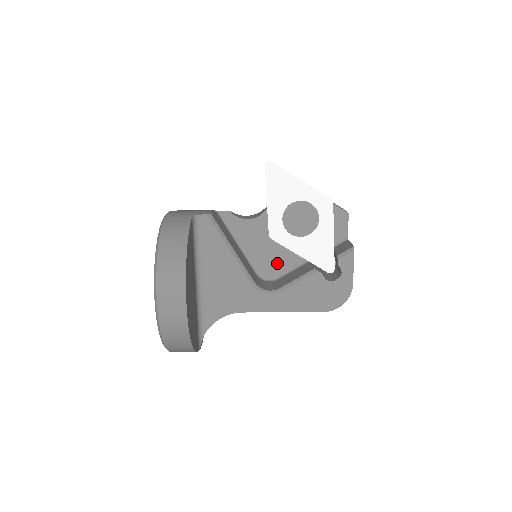
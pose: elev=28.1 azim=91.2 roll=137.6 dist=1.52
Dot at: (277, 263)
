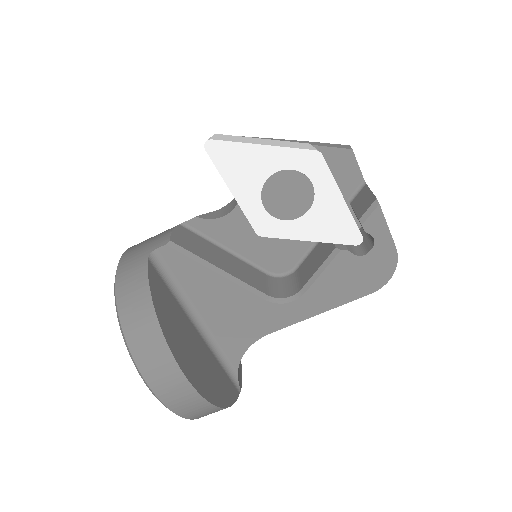
Dot at: (287, 251)
